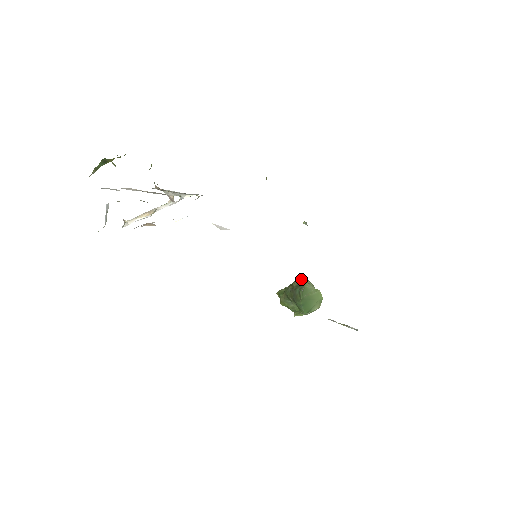
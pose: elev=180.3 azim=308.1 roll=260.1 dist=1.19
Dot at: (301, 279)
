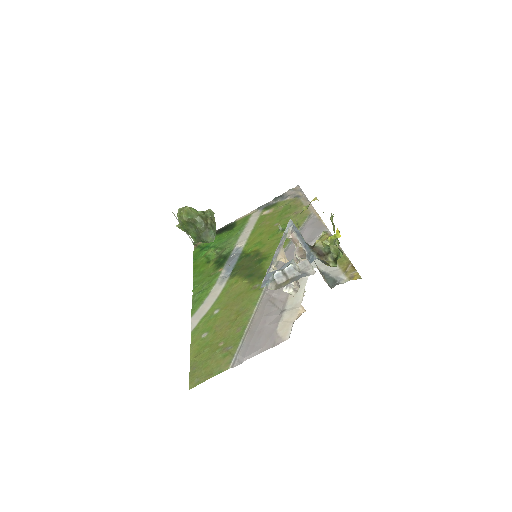
Dot at: (213, 216)
